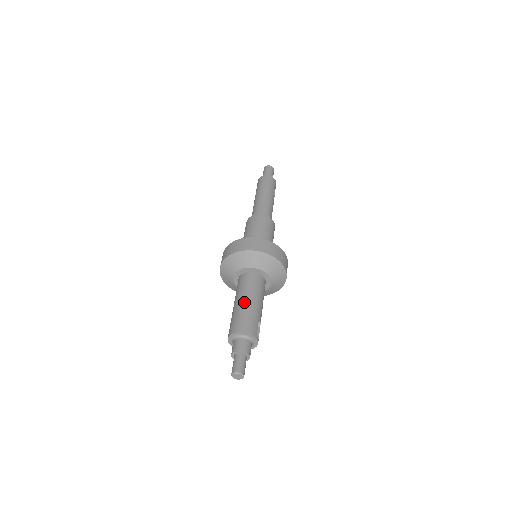
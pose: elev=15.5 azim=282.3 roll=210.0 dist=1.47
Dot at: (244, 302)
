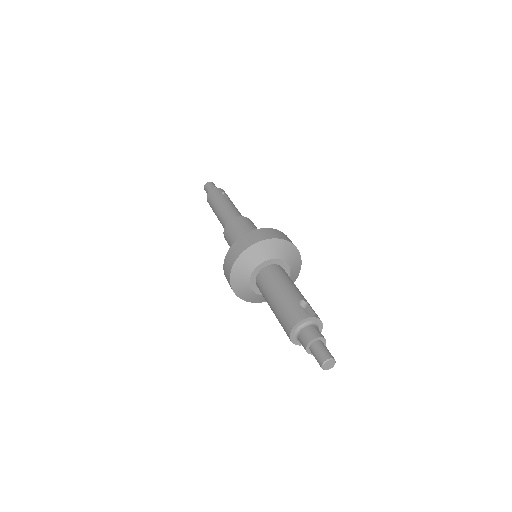
Dot at: (273, 303)
